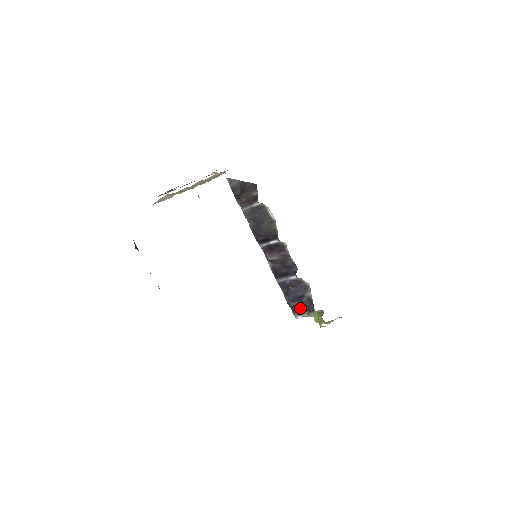
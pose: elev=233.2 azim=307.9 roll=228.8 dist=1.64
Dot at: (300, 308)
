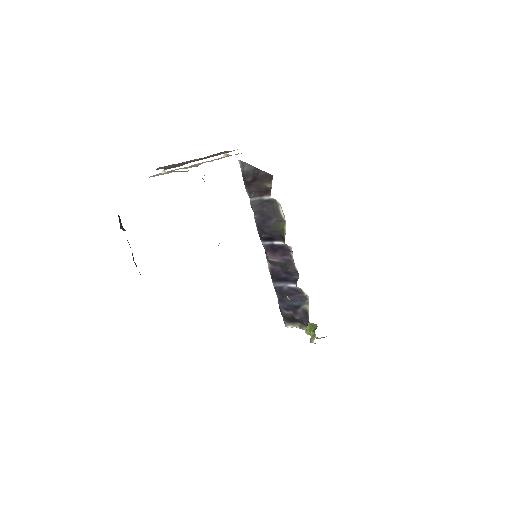
Dot at: (293, 318)
